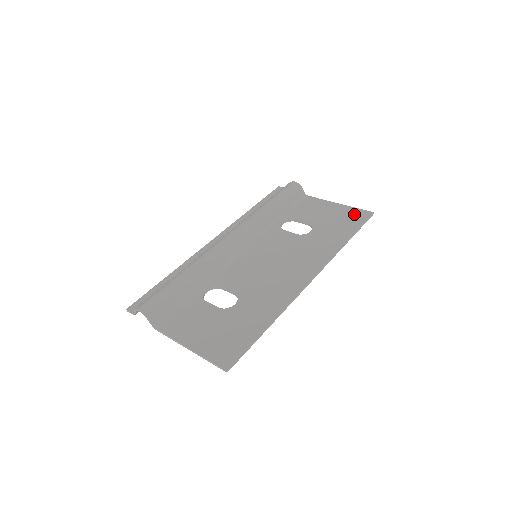
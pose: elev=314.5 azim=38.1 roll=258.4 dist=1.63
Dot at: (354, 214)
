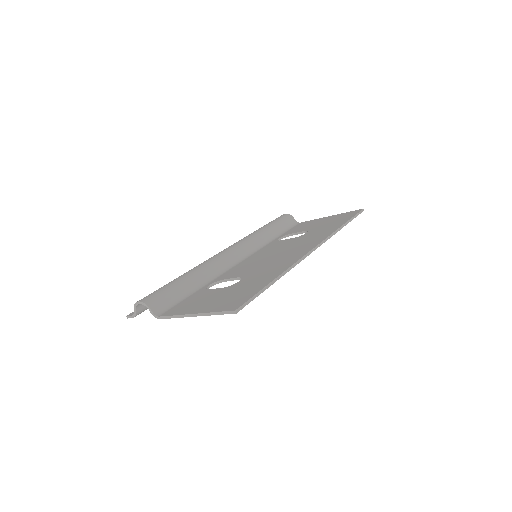
Dot at: (345, 214)
